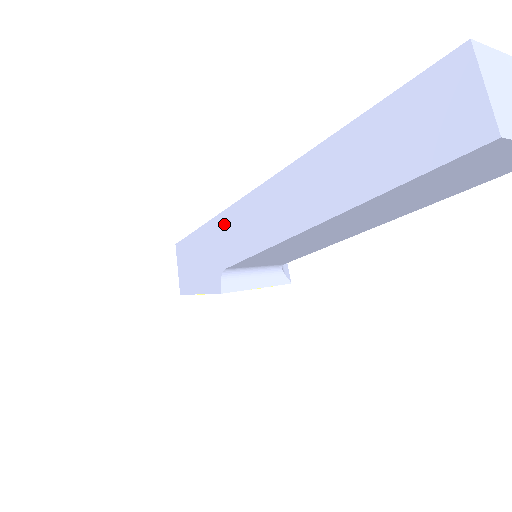
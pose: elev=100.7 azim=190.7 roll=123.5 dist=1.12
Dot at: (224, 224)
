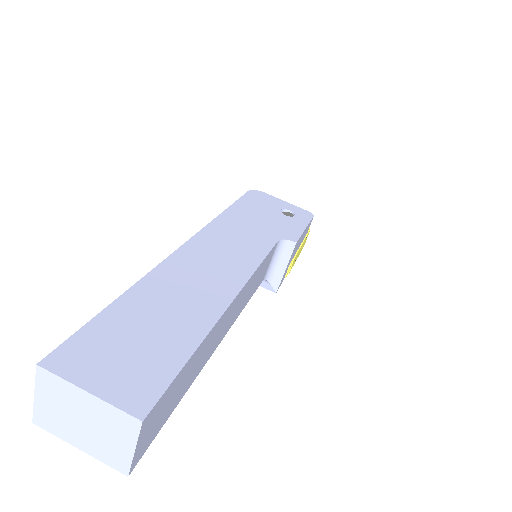
Dot at: occluded
